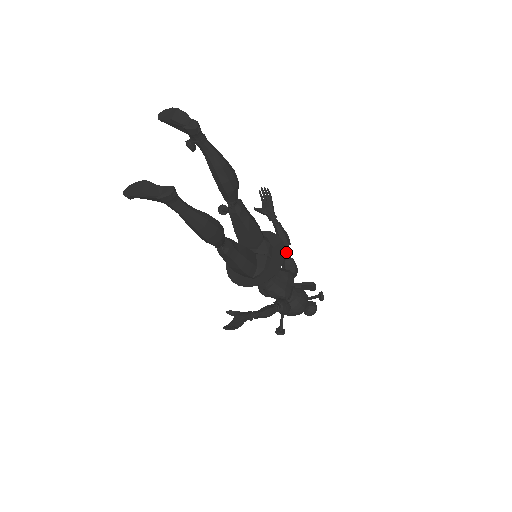
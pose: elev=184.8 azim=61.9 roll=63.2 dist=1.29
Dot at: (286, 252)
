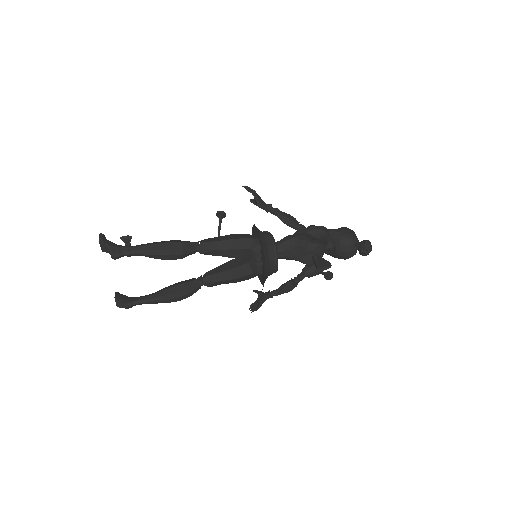
Dot at: (298, 230)
